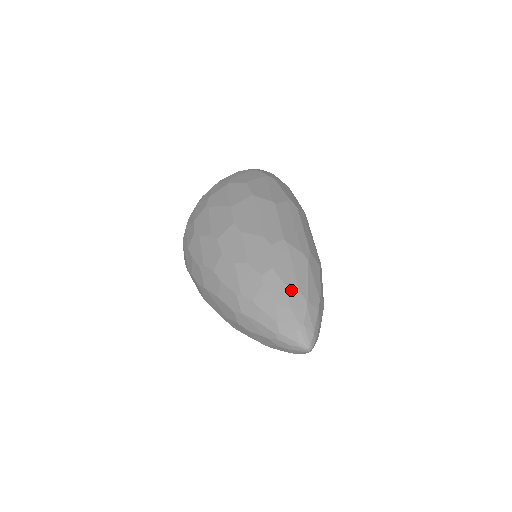
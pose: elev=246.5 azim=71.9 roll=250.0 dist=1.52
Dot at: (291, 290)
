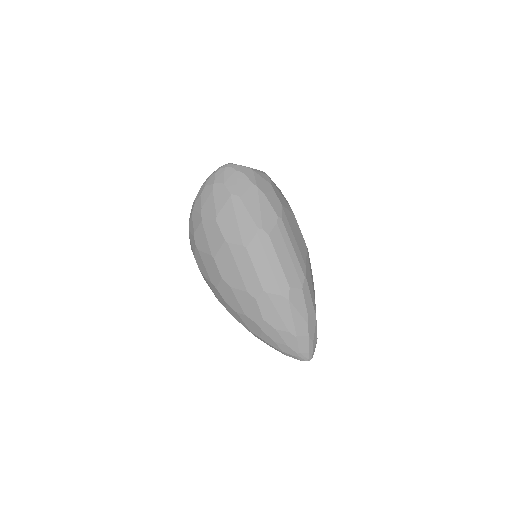
Dot at: (282, 333)
